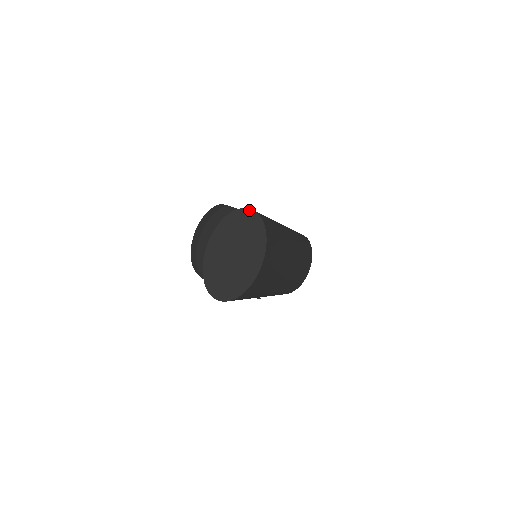
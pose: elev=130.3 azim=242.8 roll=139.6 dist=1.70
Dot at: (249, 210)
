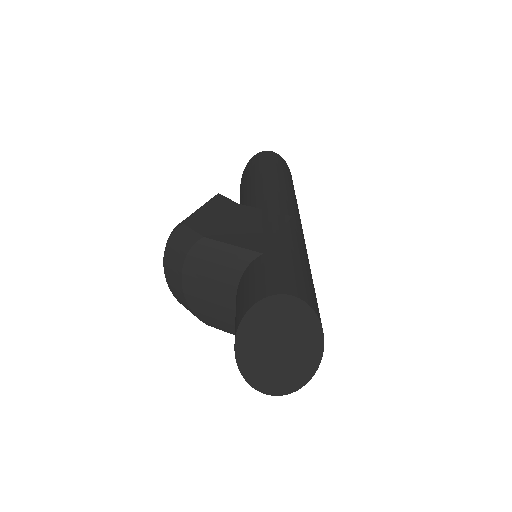
Dot at: (279, 297)
